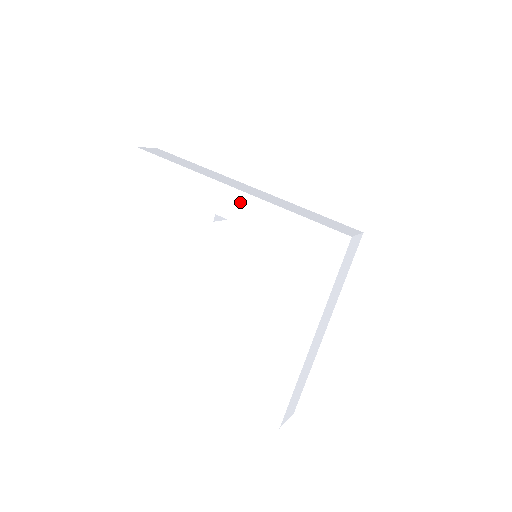
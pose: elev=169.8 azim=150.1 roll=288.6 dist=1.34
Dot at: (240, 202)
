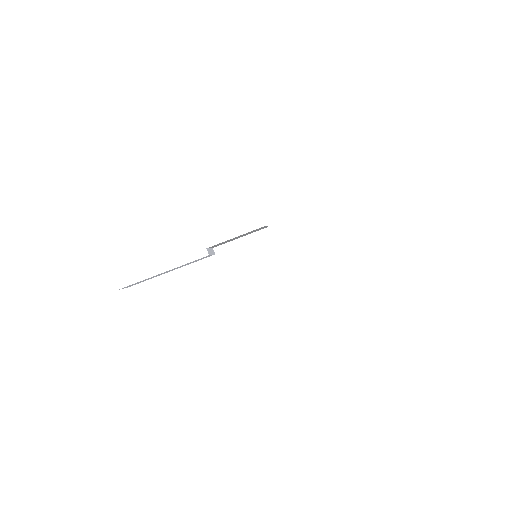
Dot at: (219, 224)
